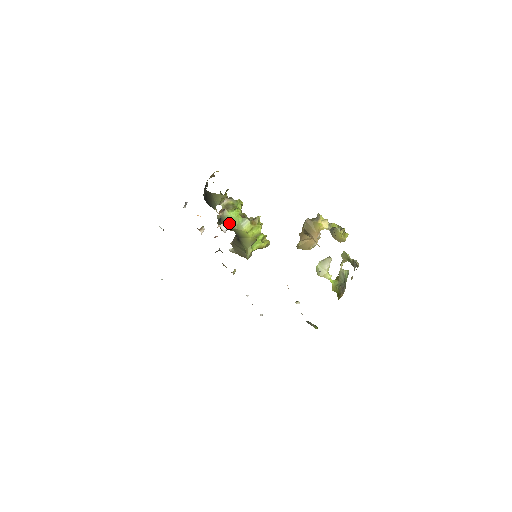
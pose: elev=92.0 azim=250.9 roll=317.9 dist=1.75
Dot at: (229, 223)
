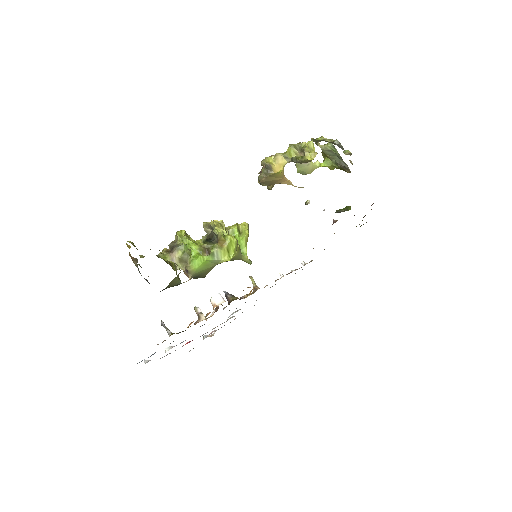
Dot at: (204, 271)
